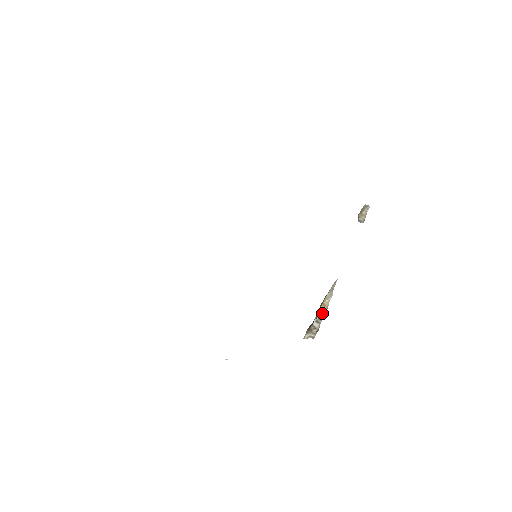
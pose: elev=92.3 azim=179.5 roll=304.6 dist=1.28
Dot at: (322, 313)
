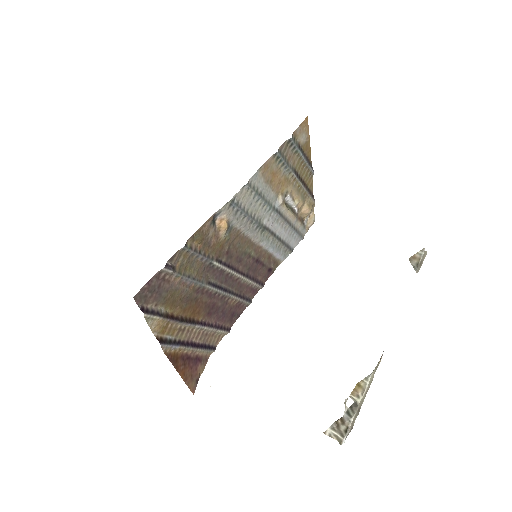
Dot at: (356, 400)
